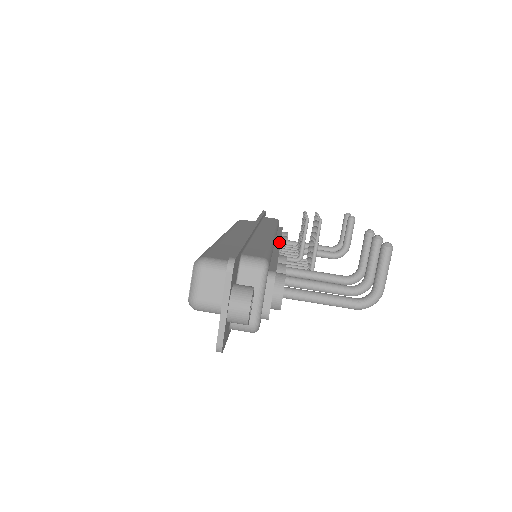
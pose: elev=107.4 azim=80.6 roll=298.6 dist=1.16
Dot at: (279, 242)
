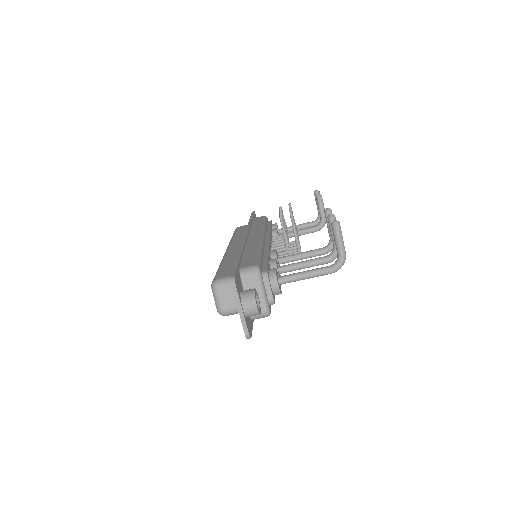
Dot at: (269, 239)
